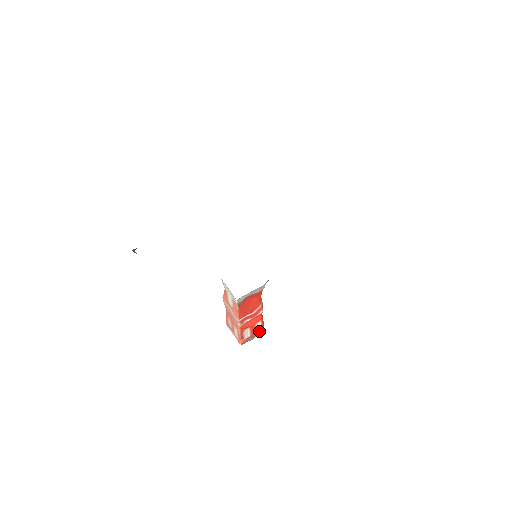
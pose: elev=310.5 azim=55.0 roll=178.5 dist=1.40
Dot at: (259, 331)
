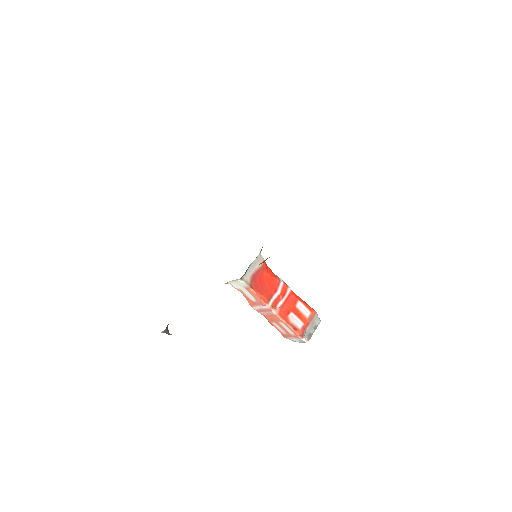
Dot at: (310, 315)
